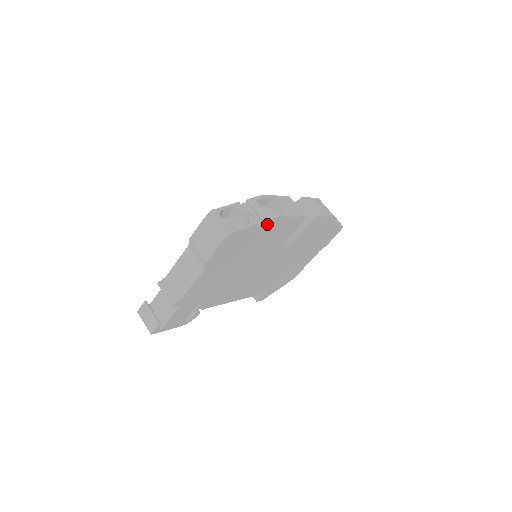
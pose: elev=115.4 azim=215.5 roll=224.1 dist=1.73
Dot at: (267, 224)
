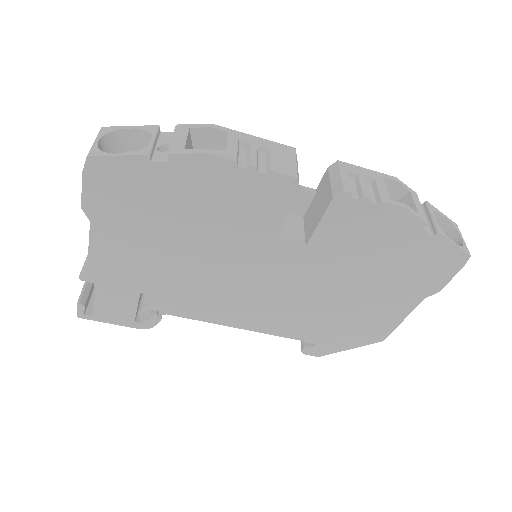
Dot at: (182, 164)
